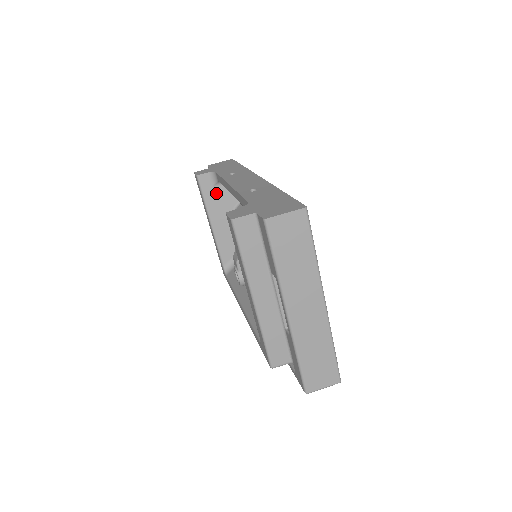
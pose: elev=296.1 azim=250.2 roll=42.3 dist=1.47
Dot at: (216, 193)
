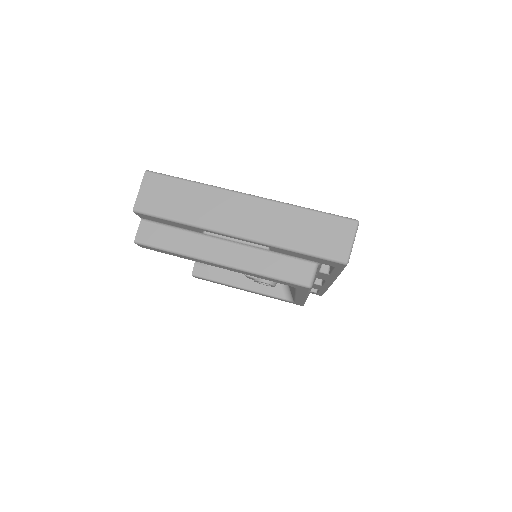
Dot at: (215, 268)
